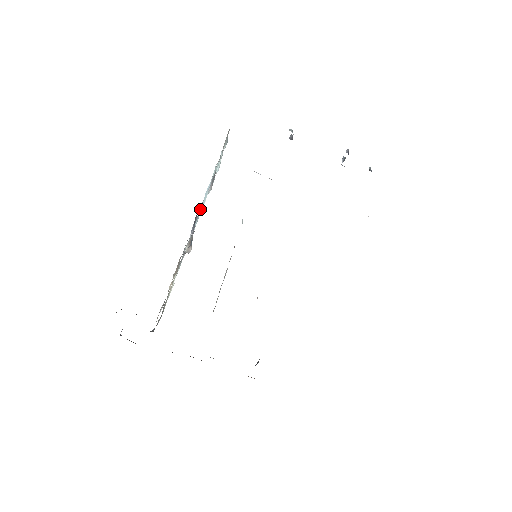
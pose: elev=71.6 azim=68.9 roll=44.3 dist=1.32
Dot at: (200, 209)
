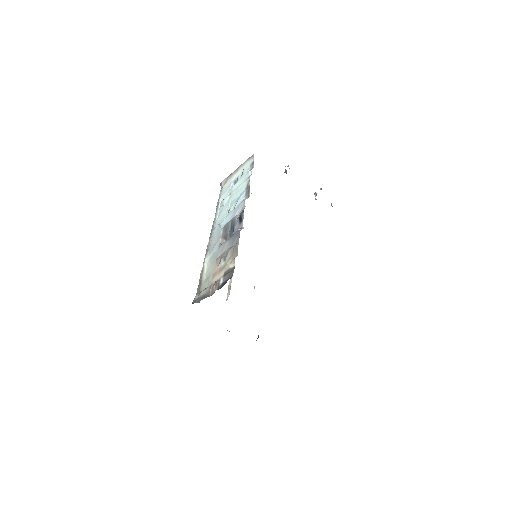
Dot at: (237, 212)
